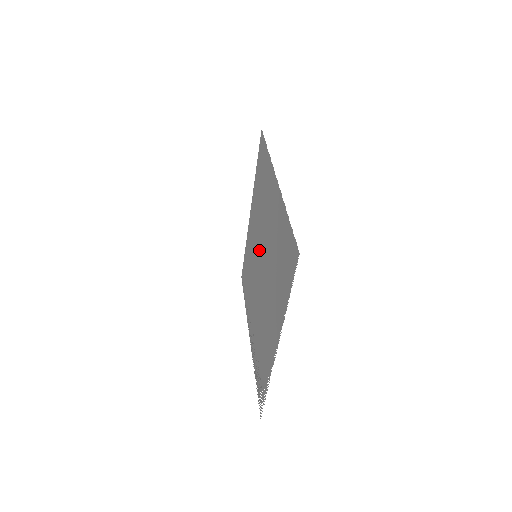
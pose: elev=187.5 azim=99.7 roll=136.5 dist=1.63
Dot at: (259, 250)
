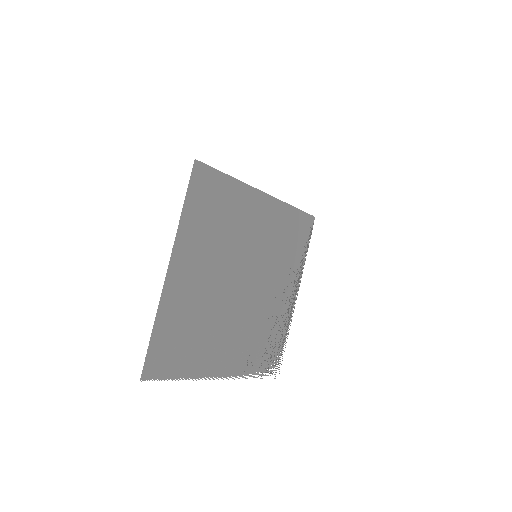
Dot at: (242, 264)
